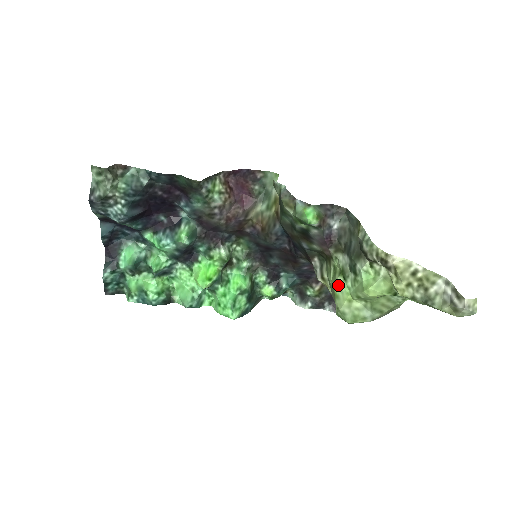
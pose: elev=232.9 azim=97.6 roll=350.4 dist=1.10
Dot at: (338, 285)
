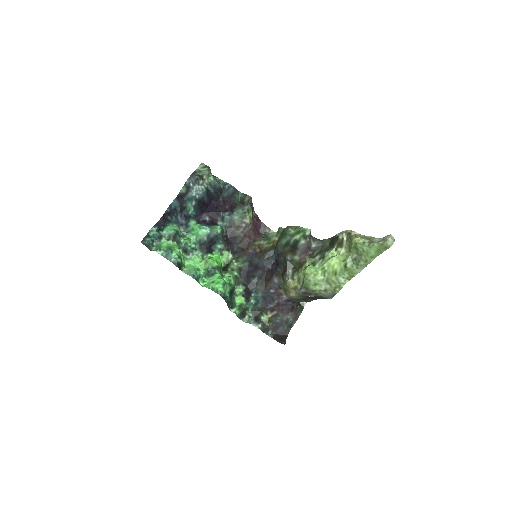
Dot at: (309, 268)
